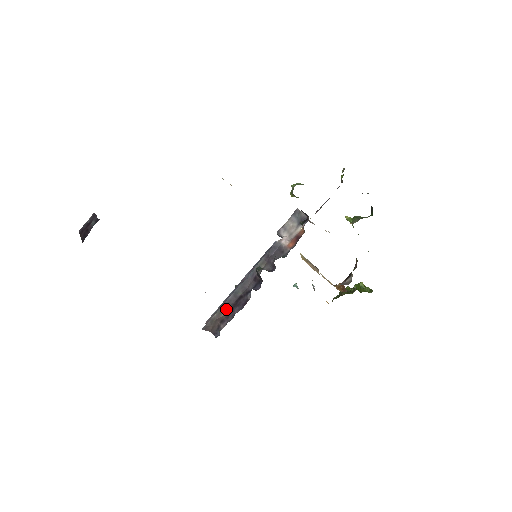
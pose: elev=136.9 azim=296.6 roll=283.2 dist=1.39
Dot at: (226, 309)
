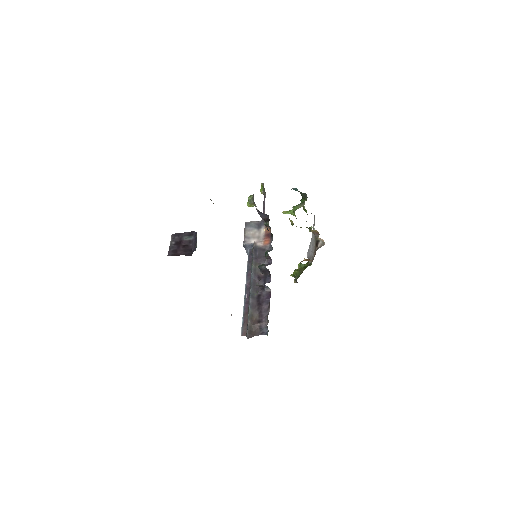
Dot at: (254, 312)
